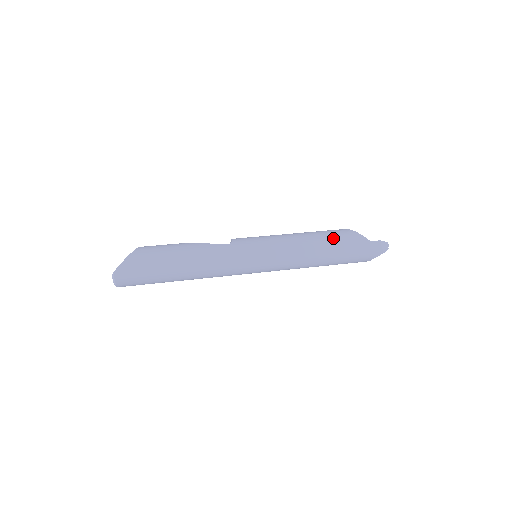
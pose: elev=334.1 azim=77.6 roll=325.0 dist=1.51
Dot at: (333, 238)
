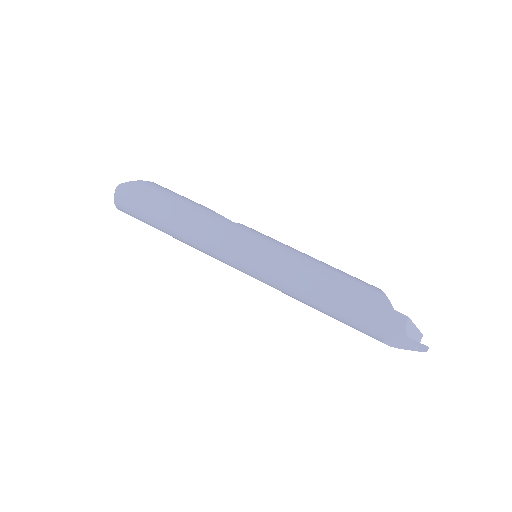
Dot at: (349, 280)
